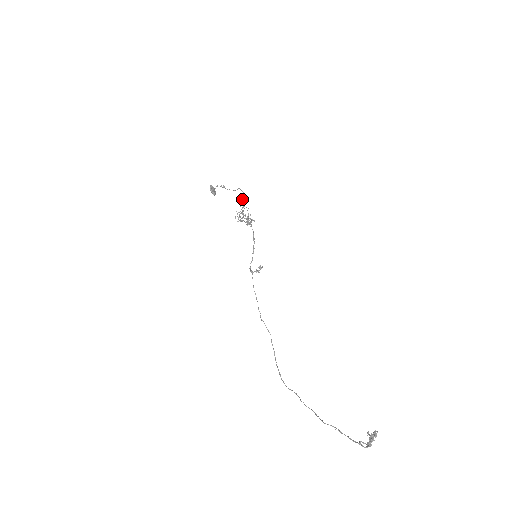
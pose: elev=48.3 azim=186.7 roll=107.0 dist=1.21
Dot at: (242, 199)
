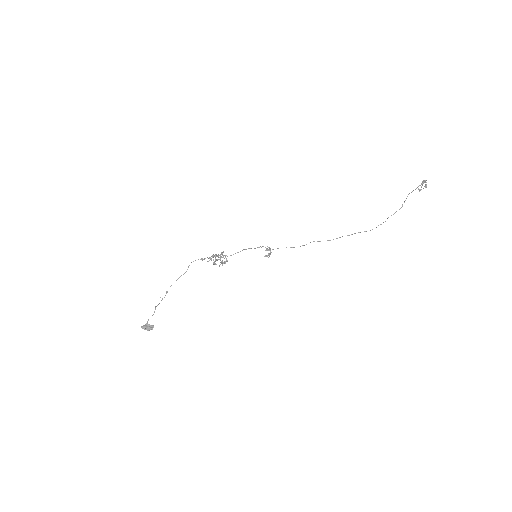
Dot at: (202, 259)
